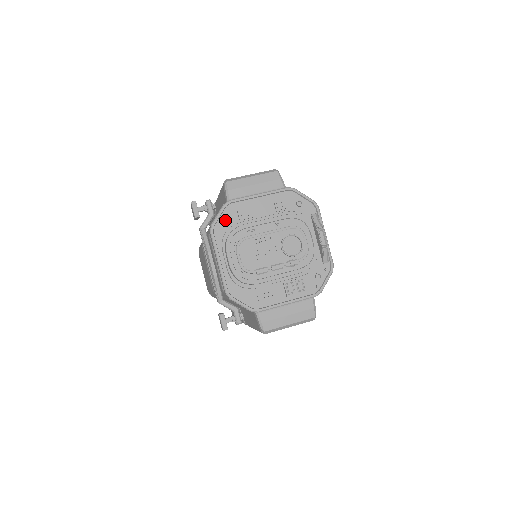
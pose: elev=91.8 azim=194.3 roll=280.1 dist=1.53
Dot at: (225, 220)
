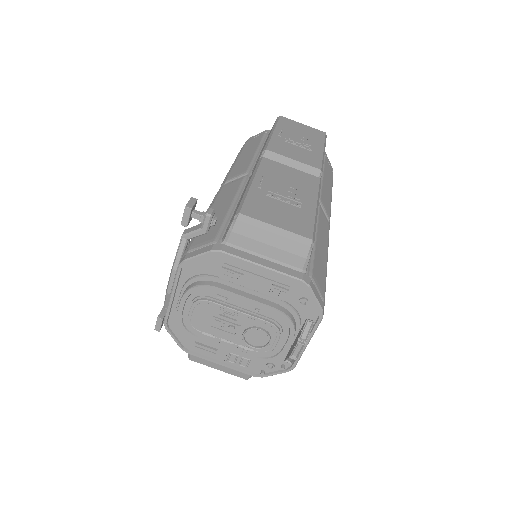
Dot at: (203, 264)
